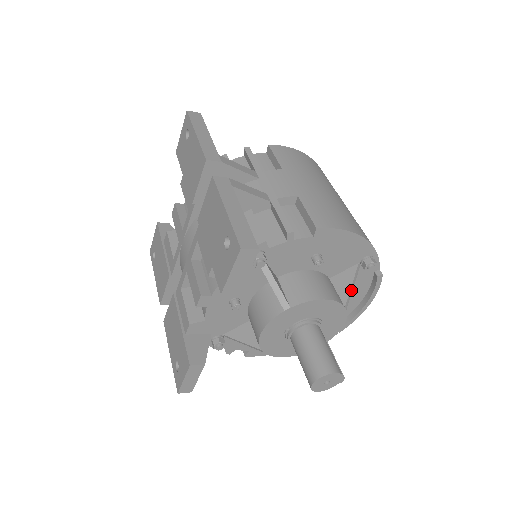
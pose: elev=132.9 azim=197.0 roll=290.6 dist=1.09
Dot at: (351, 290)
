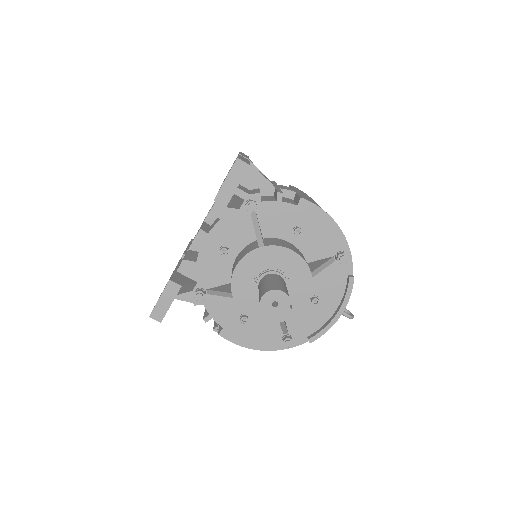
Dot at: (321, 268)
